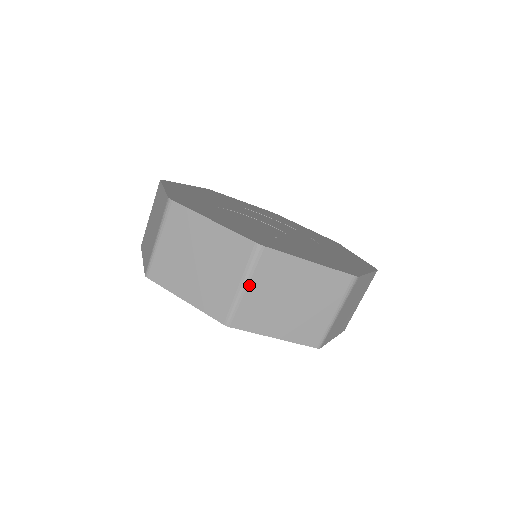
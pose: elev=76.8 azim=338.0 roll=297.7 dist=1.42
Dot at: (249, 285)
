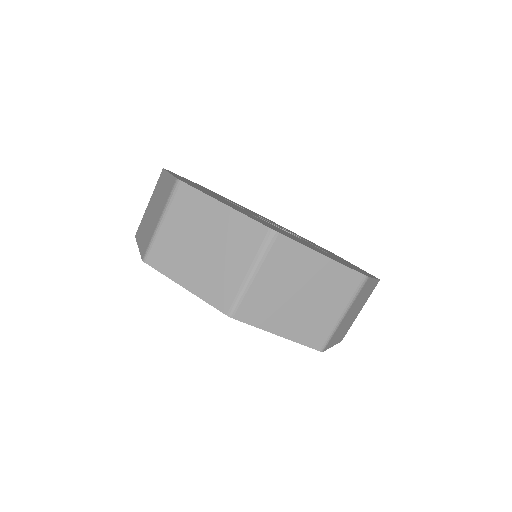
Dot at: (348, 312)
